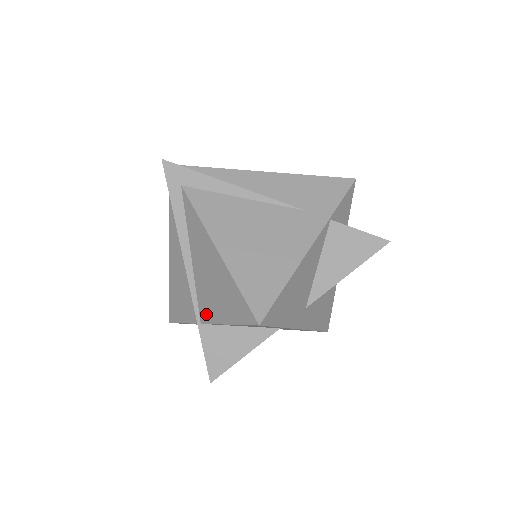
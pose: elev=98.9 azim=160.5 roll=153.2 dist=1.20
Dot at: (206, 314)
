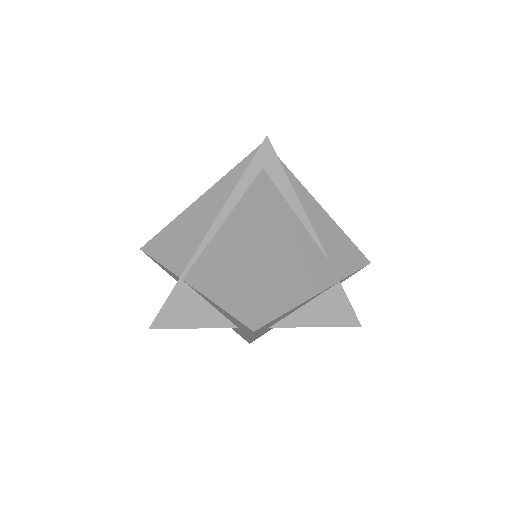
Dot at: (197, 278)
